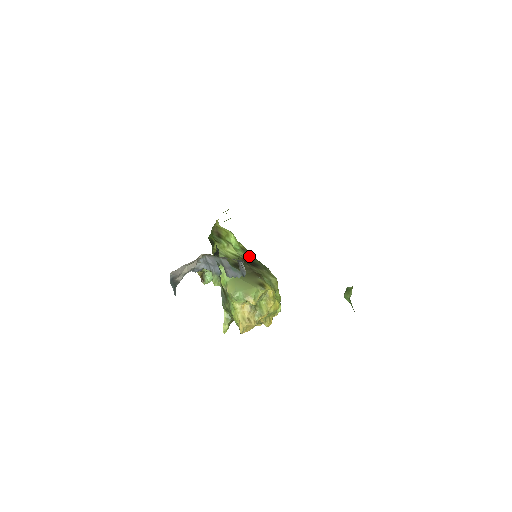
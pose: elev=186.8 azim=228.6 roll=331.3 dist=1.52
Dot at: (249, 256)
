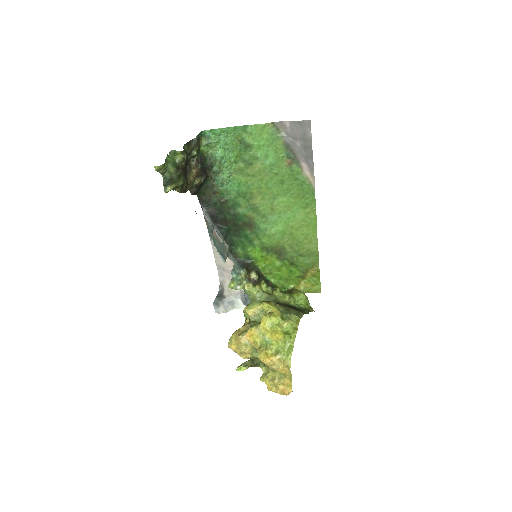
Dot at: (302, 309)
